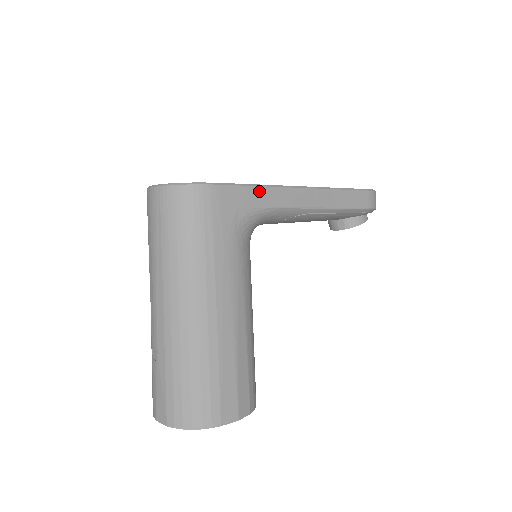
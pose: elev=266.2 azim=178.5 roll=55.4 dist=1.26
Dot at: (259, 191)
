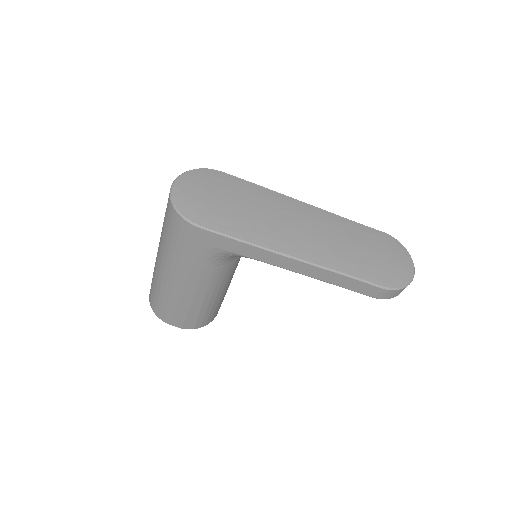
Dot at: (242, 245)
